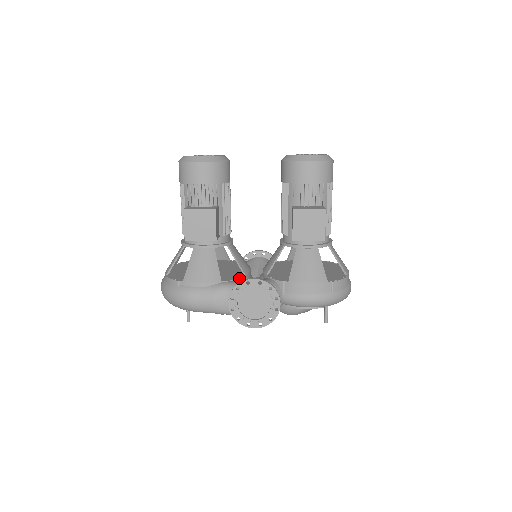
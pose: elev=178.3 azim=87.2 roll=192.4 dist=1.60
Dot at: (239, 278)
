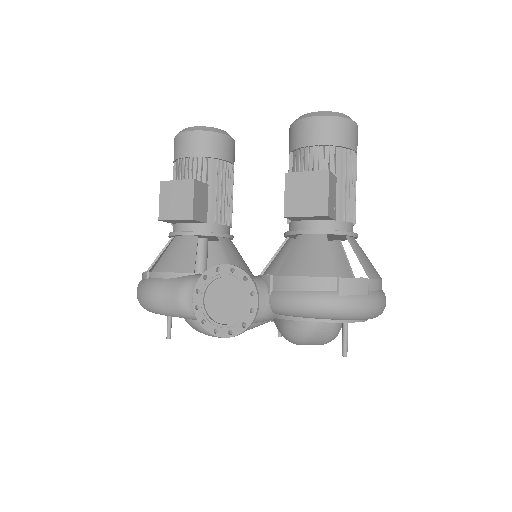
Dot at: occluded
